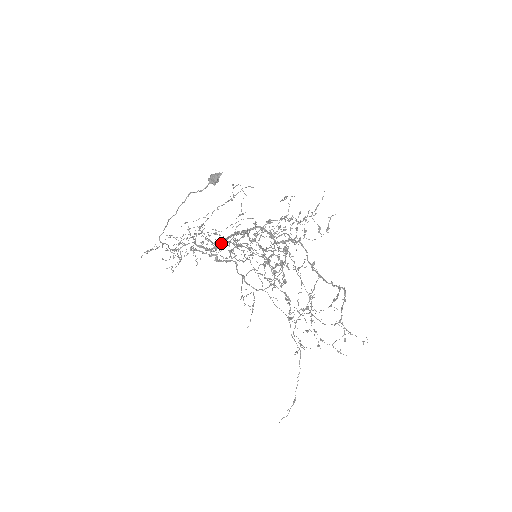
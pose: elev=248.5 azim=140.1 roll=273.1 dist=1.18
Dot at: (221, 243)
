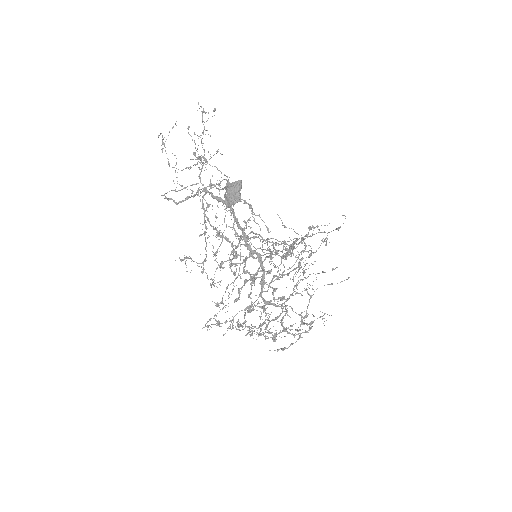
Dot at: (232, 213)
